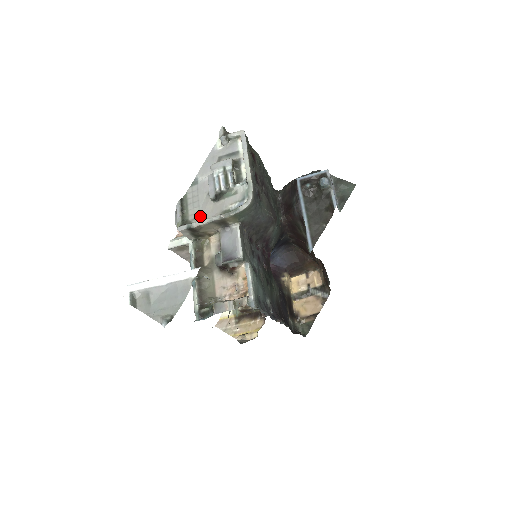
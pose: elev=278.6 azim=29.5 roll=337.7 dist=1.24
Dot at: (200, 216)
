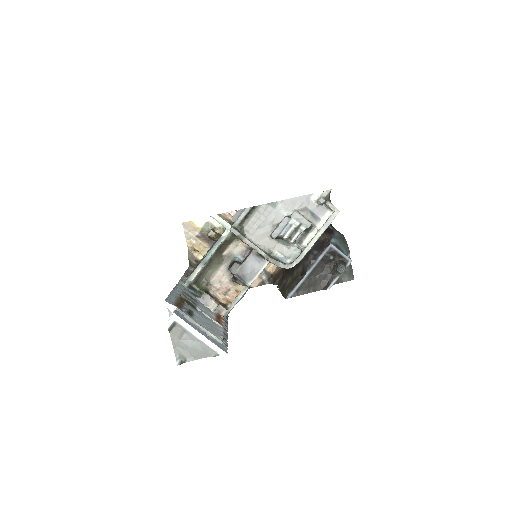
Dot at: (253, 234)
